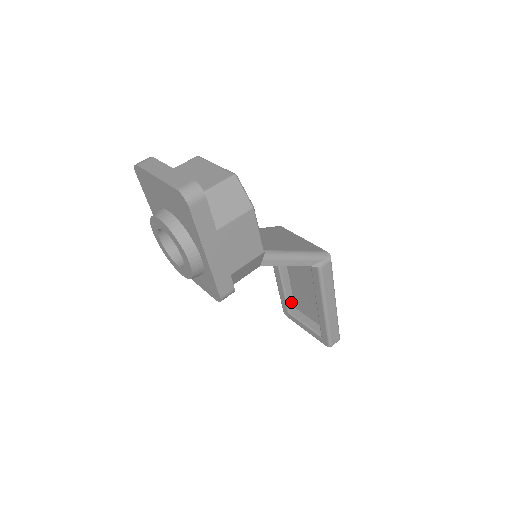
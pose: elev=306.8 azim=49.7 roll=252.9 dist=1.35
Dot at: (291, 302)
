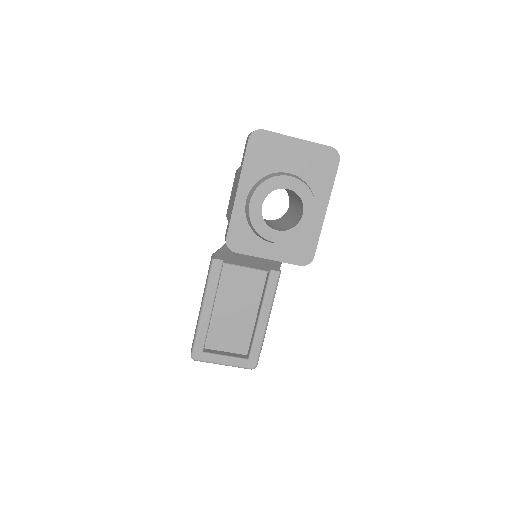
Dot at: occluded
